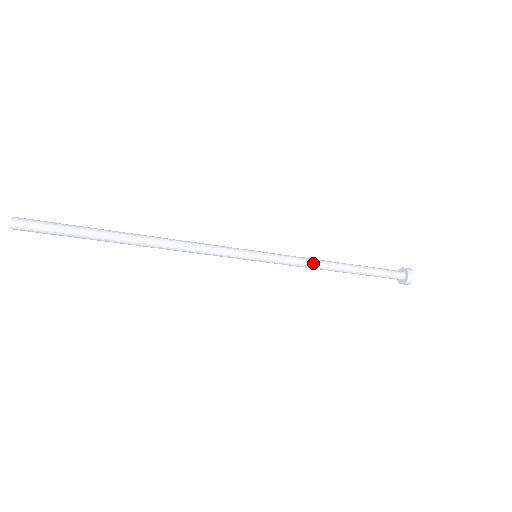
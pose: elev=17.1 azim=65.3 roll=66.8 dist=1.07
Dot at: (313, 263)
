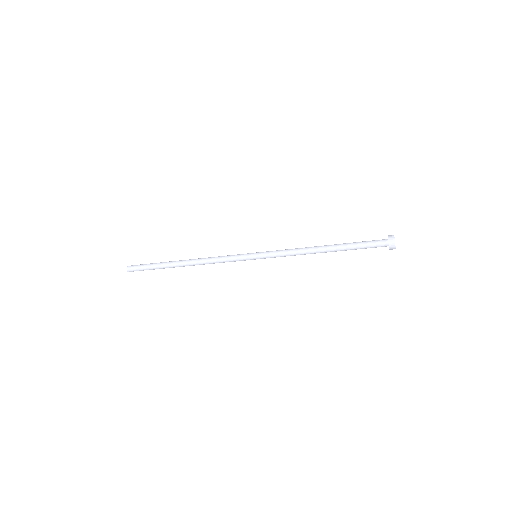
Dot at: (298, 249)
